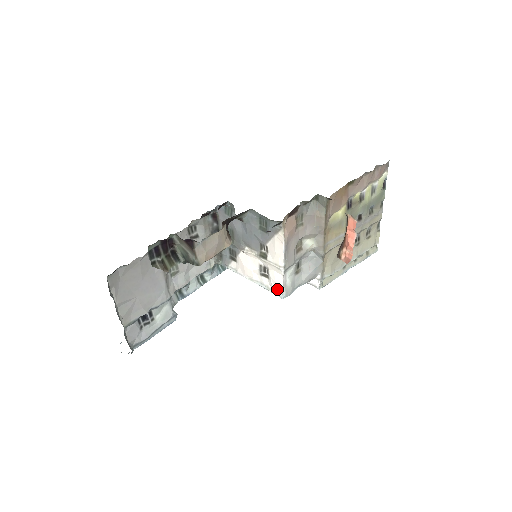
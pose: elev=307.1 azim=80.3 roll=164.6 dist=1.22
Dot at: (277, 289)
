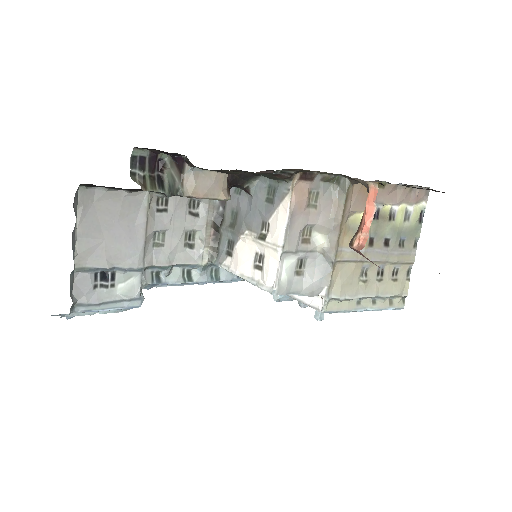
Dot at: (268, 282)
